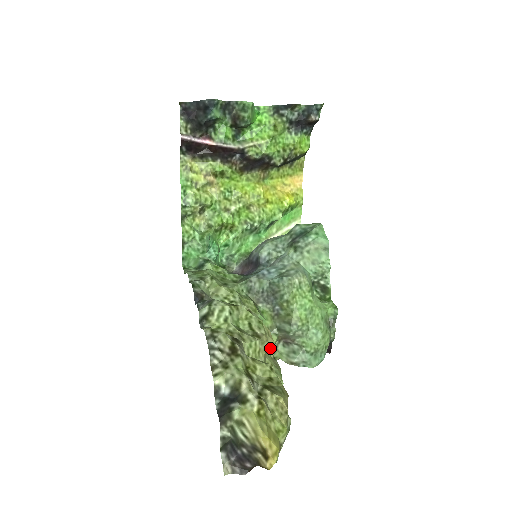
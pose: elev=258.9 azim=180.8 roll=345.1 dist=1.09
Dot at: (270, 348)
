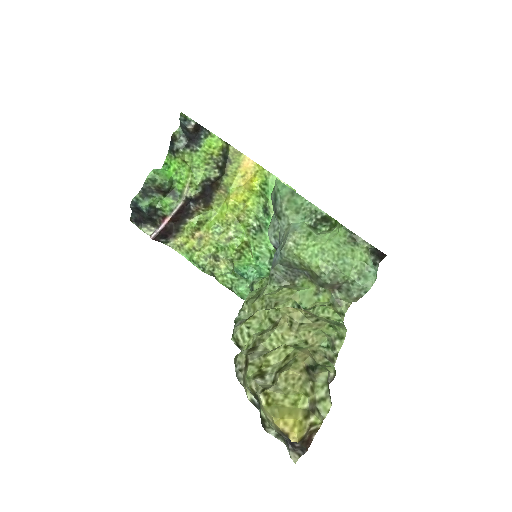
Dot at: (303, 319)
